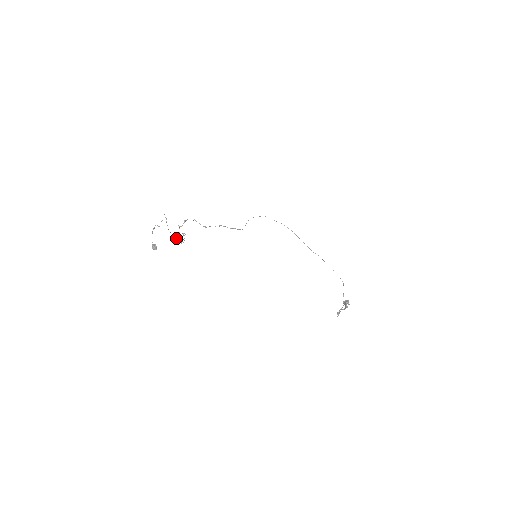
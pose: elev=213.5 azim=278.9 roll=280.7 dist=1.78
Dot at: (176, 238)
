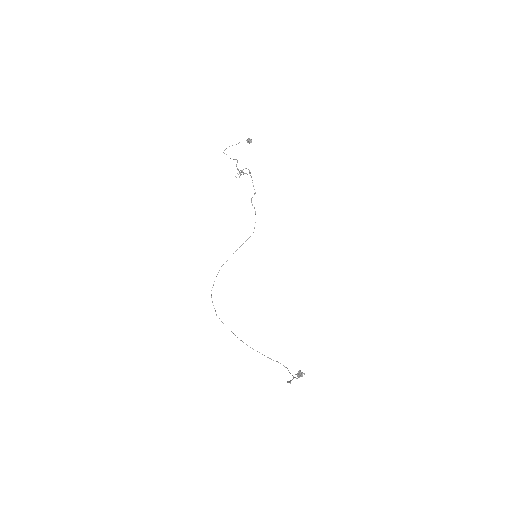
Dot at: occluded
